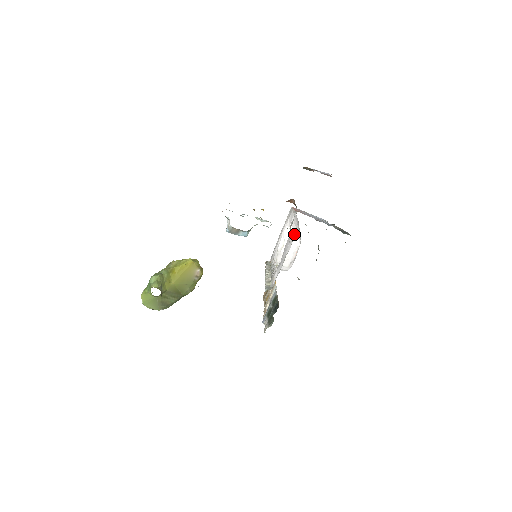
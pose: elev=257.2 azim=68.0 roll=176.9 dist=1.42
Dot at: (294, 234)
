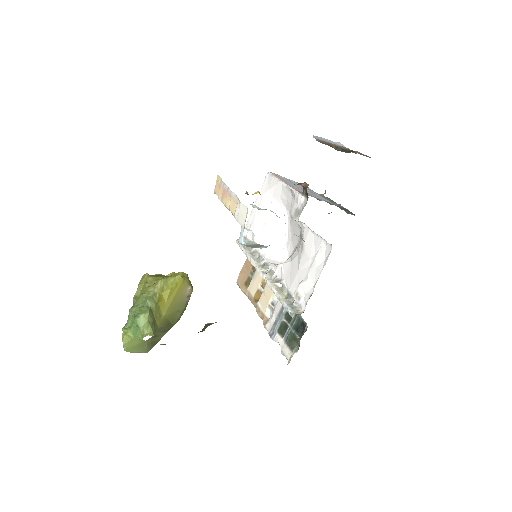
Dot at: (278, 210)
